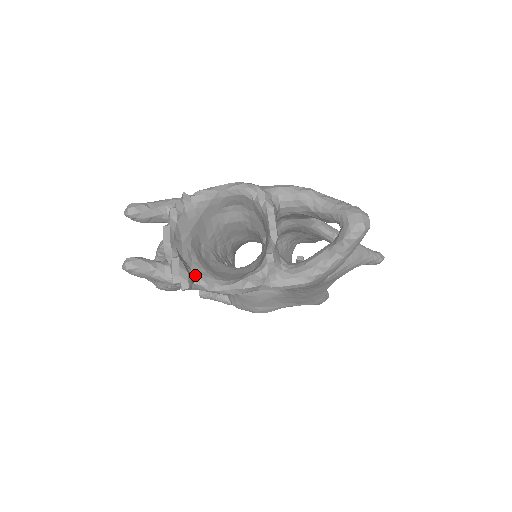
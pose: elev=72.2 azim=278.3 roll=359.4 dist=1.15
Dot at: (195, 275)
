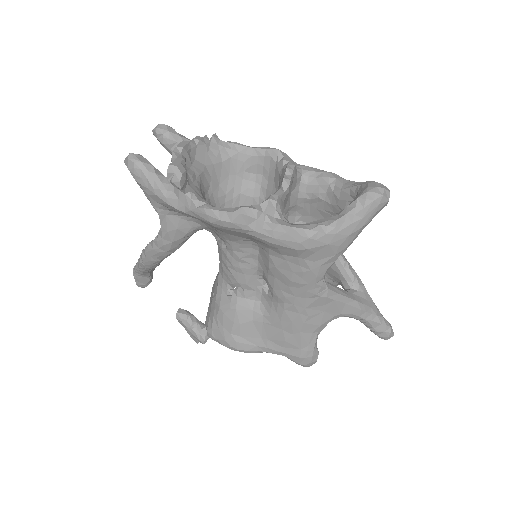
Dot at: (191, 189)
